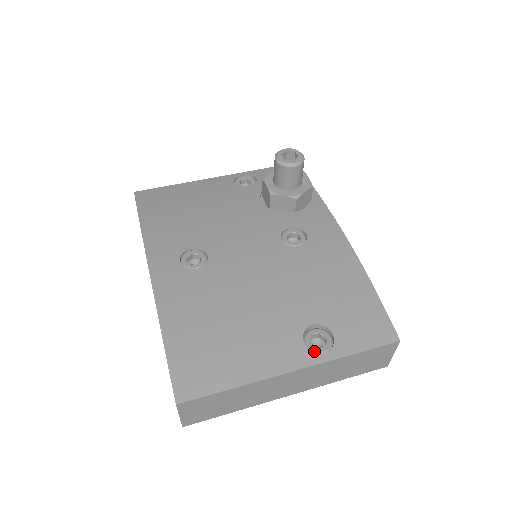
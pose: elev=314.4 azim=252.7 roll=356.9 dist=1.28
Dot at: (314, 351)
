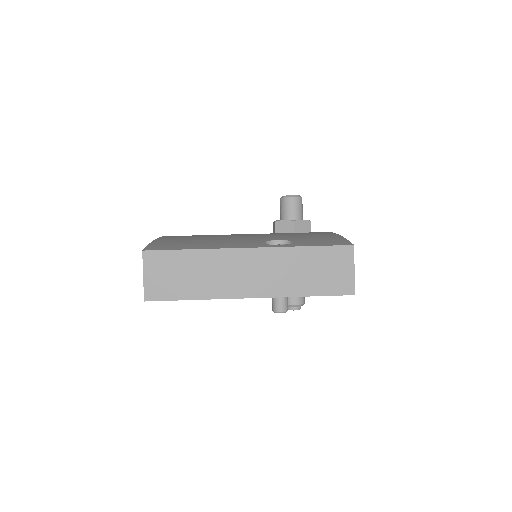
Dot at: (272, 245)
